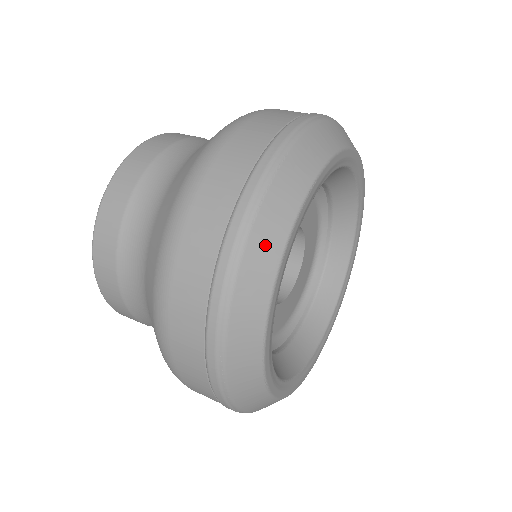
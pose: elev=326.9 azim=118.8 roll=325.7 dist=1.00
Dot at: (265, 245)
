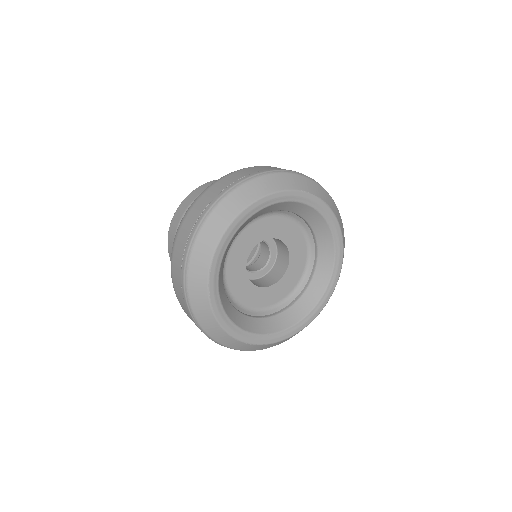
Dot at: (201, 309)
